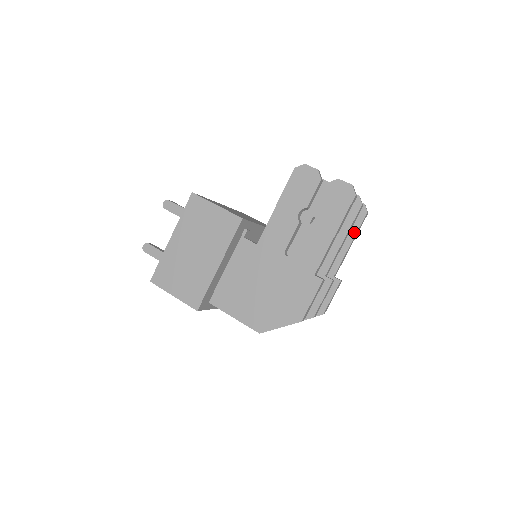
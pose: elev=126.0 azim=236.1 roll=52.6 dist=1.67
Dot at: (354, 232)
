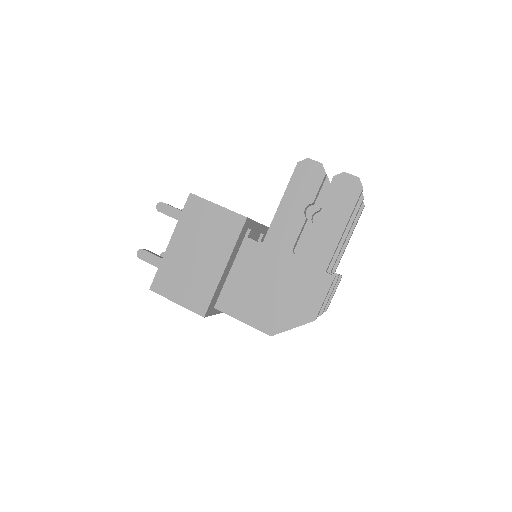
Dot at: (352, 226)
